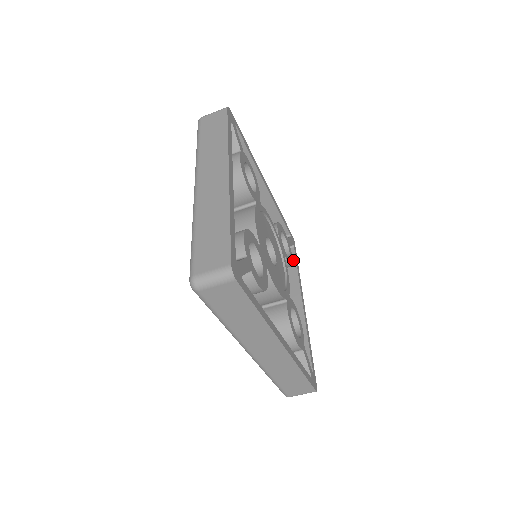
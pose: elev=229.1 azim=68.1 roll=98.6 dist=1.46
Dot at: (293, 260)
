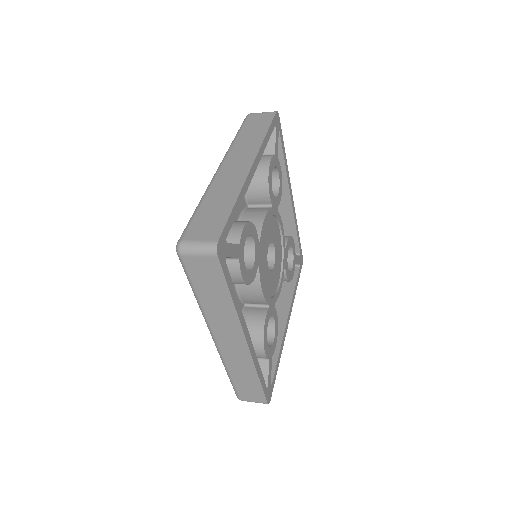
Dot at: (279, 149)
